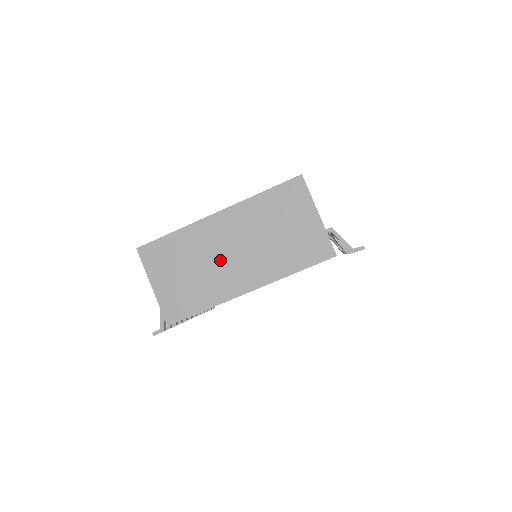
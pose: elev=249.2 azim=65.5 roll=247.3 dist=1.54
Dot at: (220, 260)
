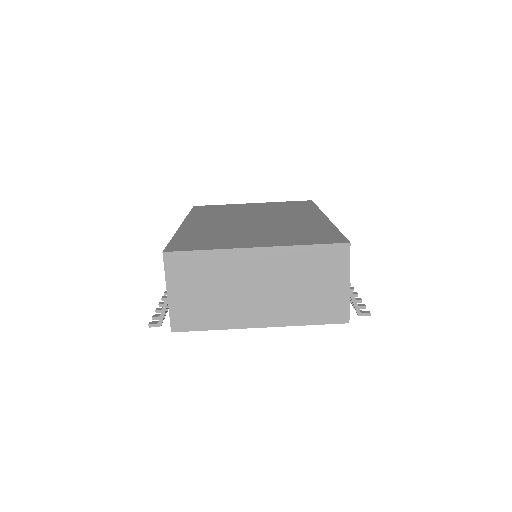
Dot at: (244, 292)
